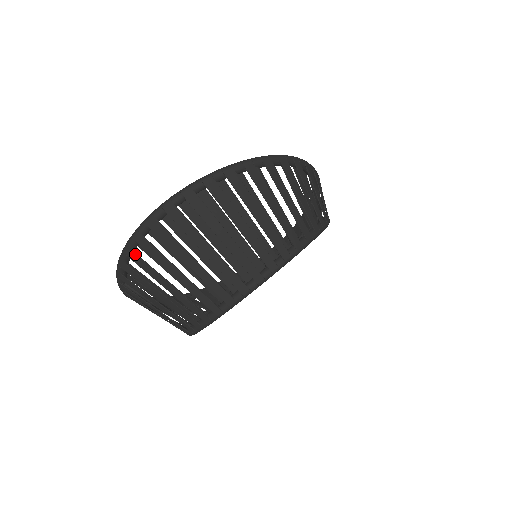
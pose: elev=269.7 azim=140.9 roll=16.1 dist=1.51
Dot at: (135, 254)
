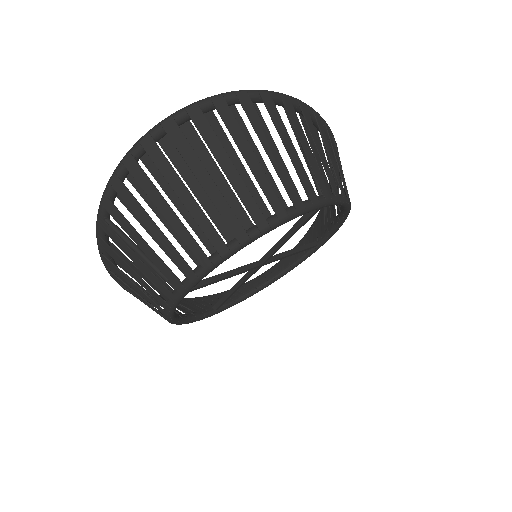
Dot at: (136, 163)
